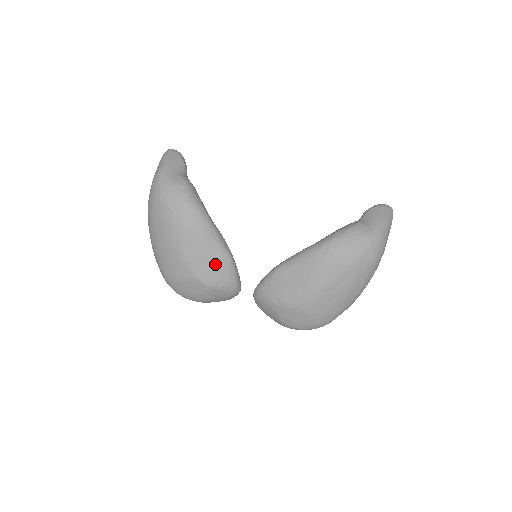
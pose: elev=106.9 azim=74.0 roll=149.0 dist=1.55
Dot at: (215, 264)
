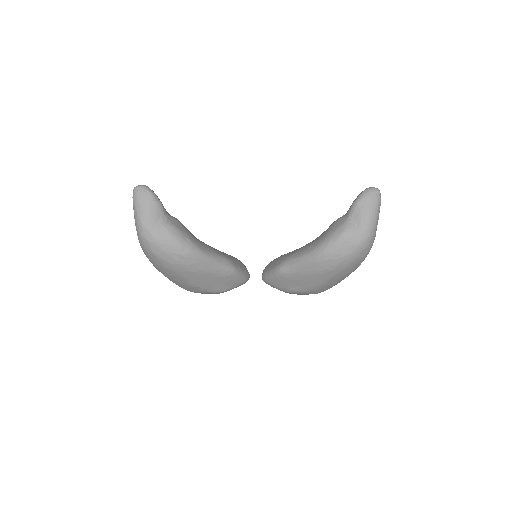
Dot at: (223, 281)
